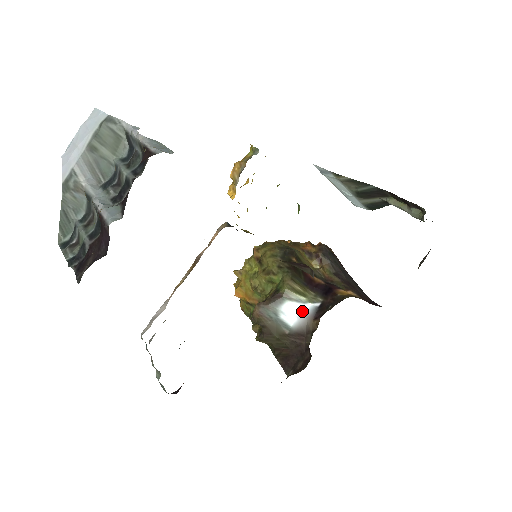
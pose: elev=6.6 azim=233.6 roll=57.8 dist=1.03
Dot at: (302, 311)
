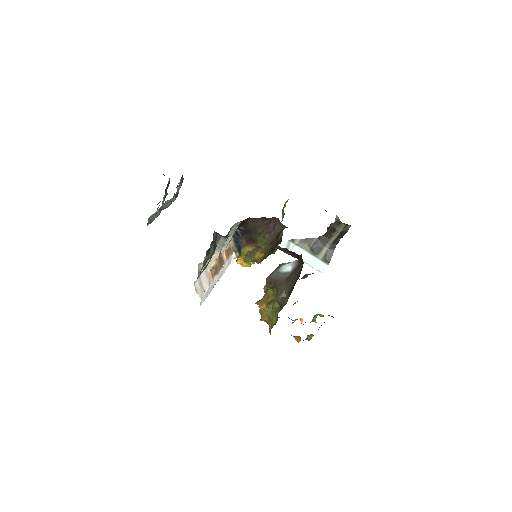
Dot at: (293, 263)
